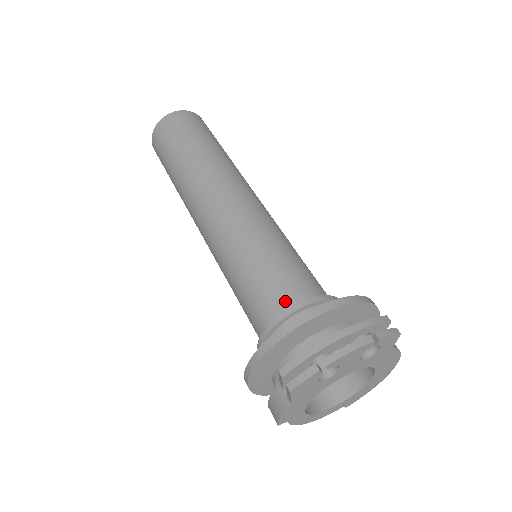
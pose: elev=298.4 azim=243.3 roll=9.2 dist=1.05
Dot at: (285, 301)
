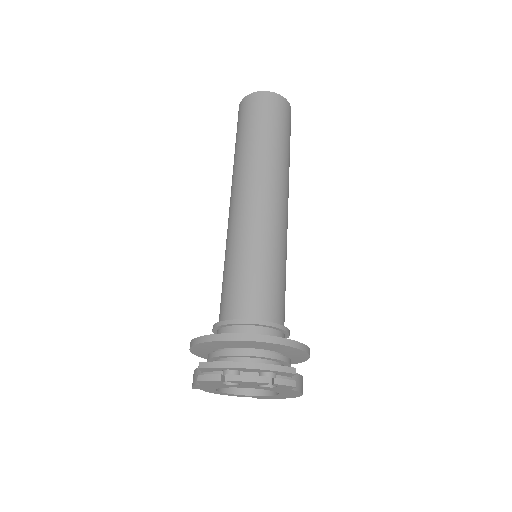
Dot at: (244, 310)
